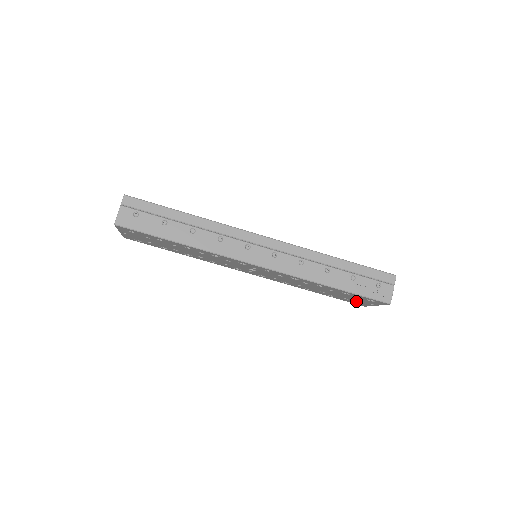
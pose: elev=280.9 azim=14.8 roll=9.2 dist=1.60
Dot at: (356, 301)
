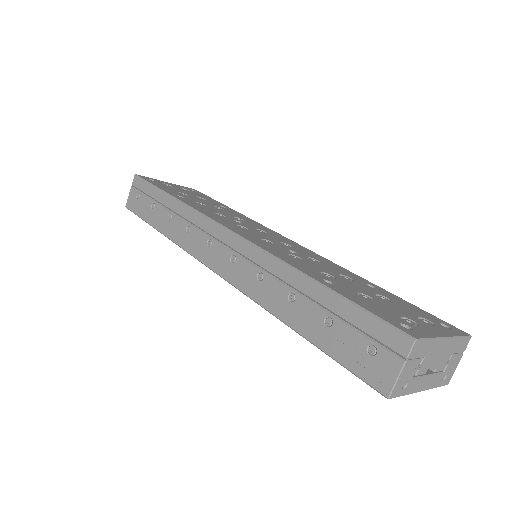
Dot at: occluded
